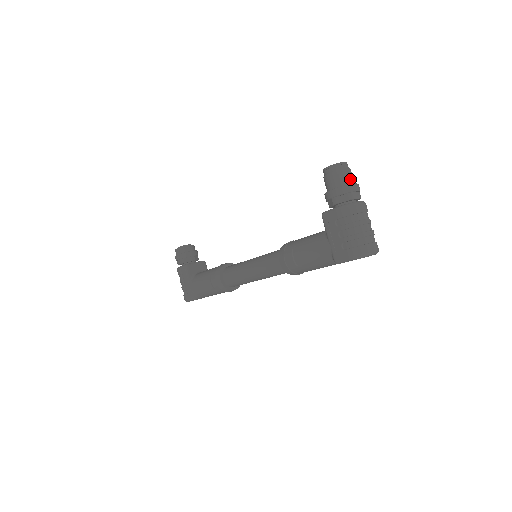
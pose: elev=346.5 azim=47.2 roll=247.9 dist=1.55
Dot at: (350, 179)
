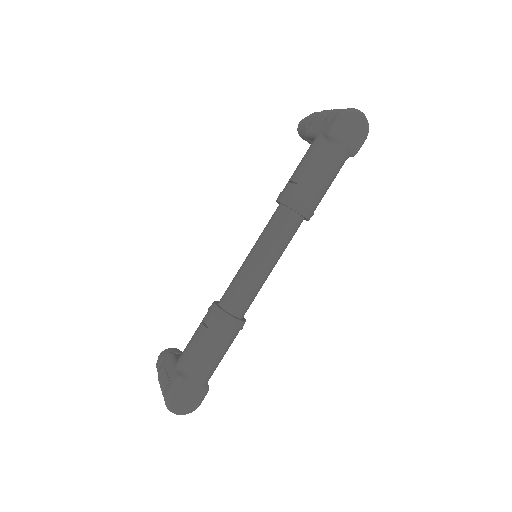
Dot at: occluded
